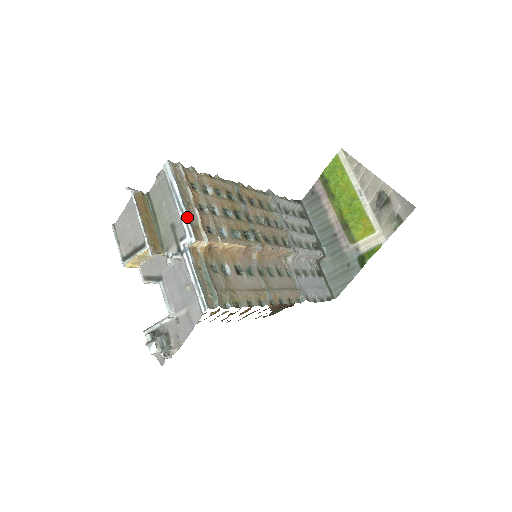
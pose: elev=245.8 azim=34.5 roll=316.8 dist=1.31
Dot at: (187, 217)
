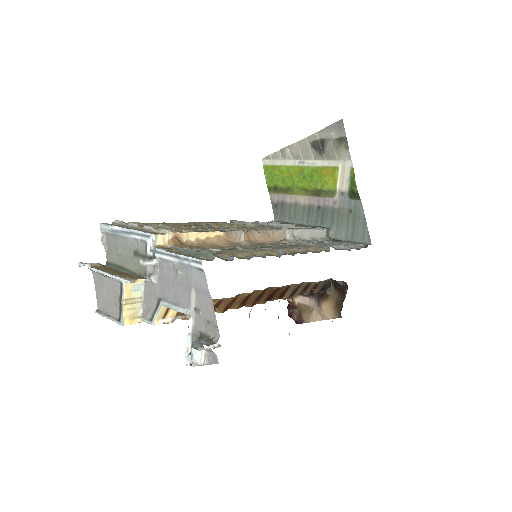
Dot at: (137, 231)
